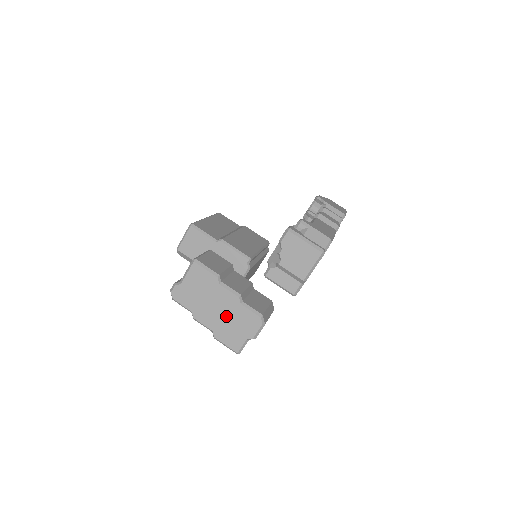
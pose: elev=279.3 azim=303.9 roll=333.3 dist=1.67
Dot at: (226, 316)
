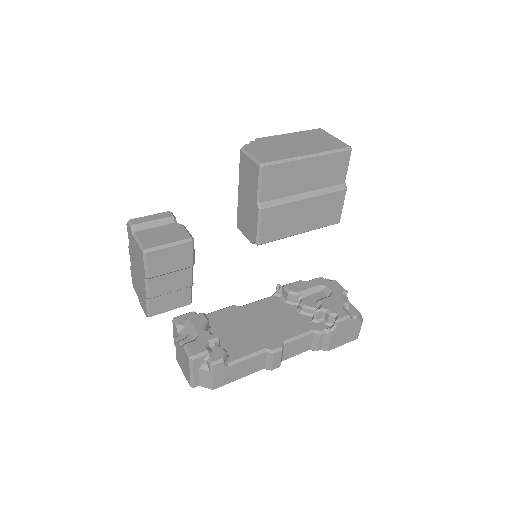
Dot at: (138, 281)
